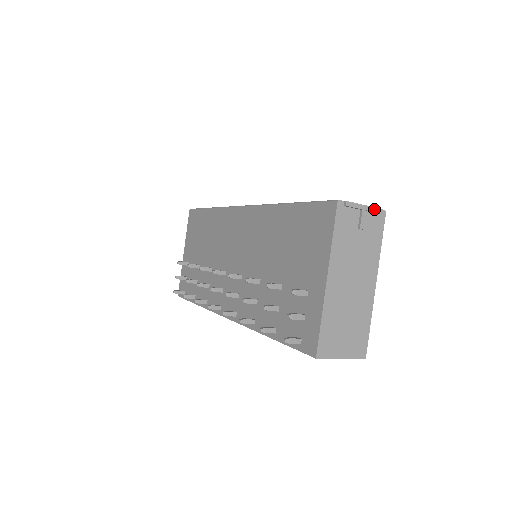
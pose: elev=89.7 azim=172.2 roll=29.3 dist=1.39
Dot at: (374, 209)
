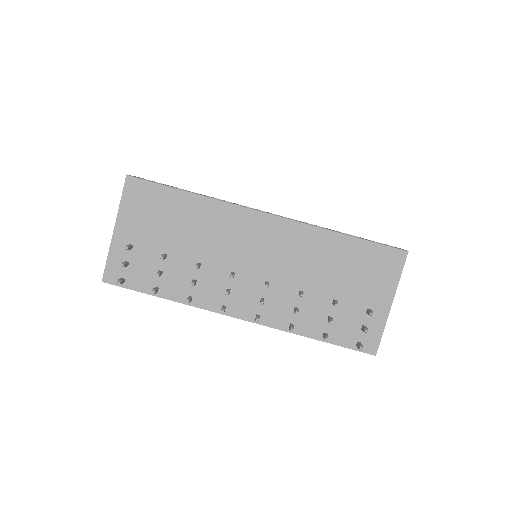
Dot at: occluded
